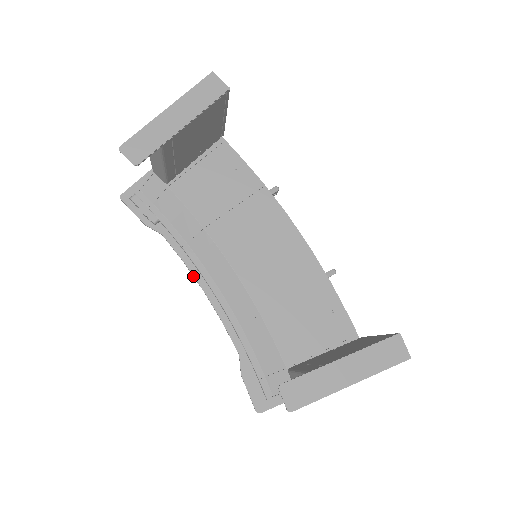
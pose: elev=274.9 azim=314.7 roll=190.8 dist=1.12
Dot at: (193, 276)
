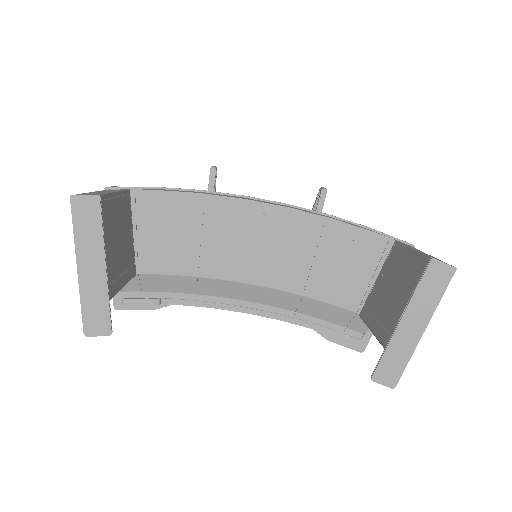
Dot at: occluded
